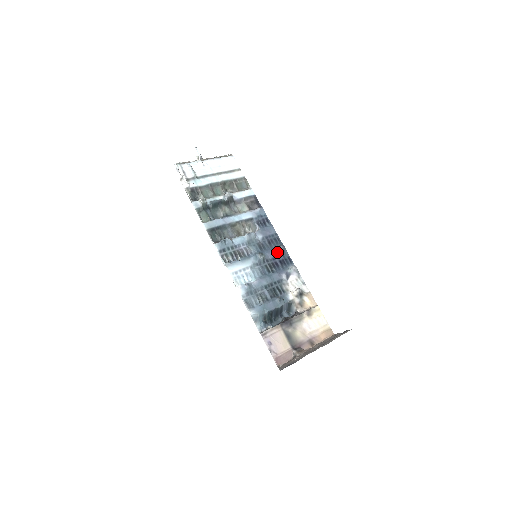
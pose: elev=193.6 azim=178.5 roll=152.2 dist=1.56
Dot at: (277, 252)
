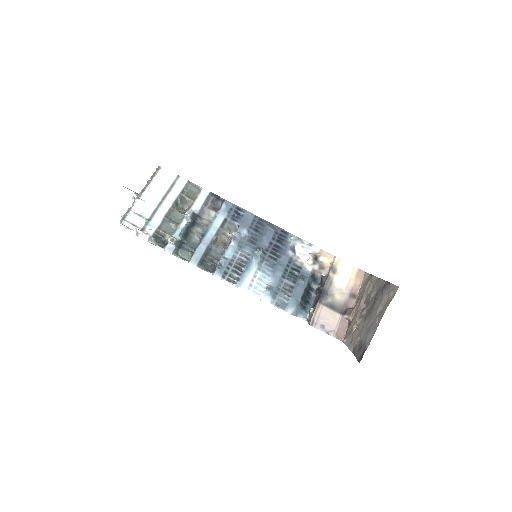
Dot at: (269, 234)
